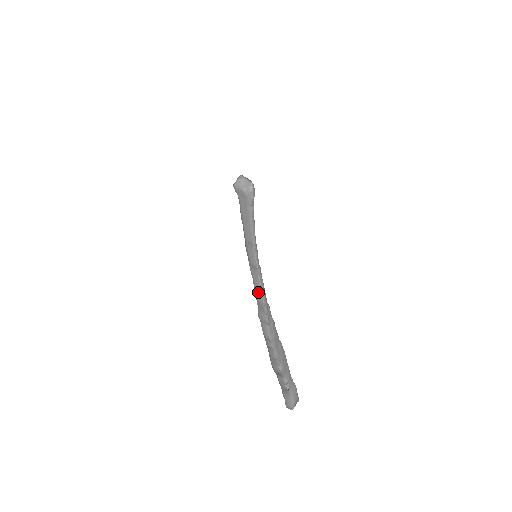
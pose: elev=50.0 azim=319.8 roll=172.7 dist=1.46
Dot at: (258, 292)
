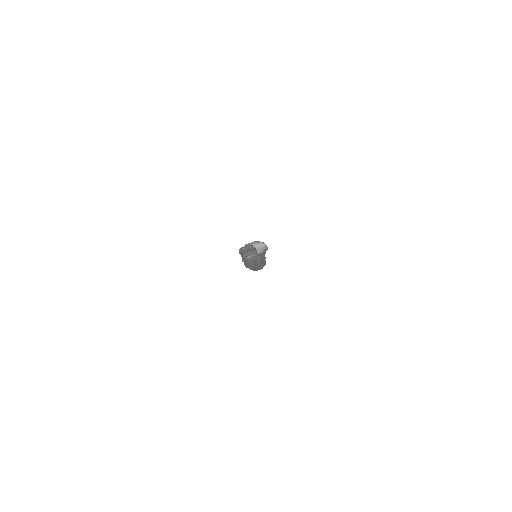
Dot at: occluded
